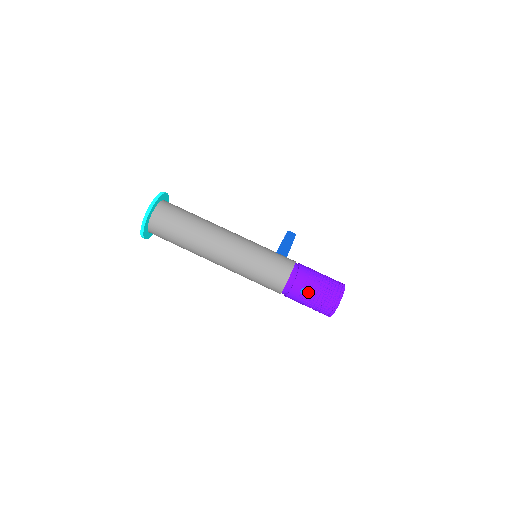
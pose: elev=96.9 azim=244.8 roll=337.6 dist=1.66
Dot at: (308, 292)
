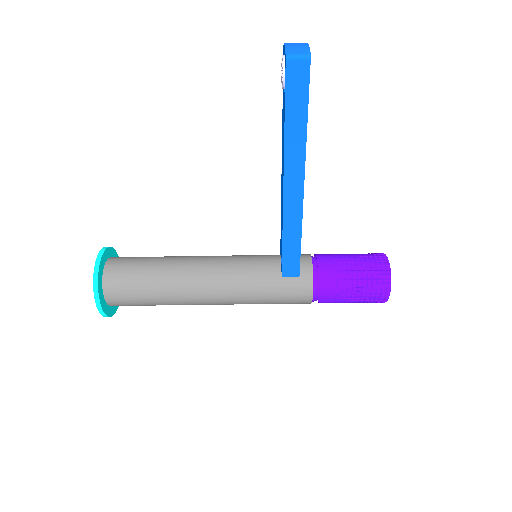
Dot at: occluded
